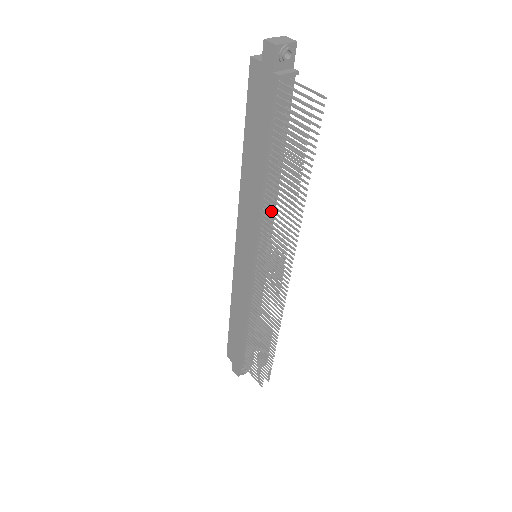
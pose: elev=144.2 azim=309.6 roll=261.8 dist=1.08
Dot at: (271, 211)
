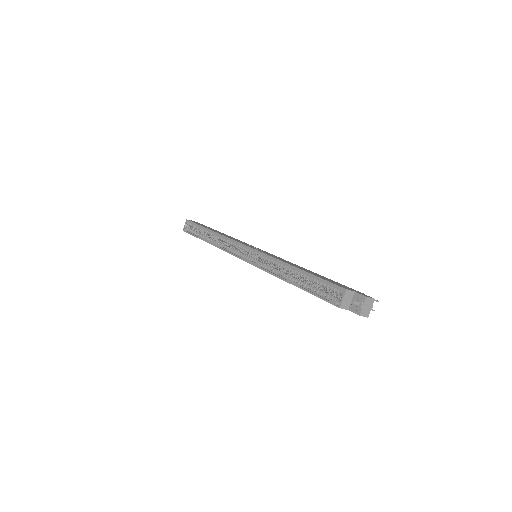
Dot at: occluded
